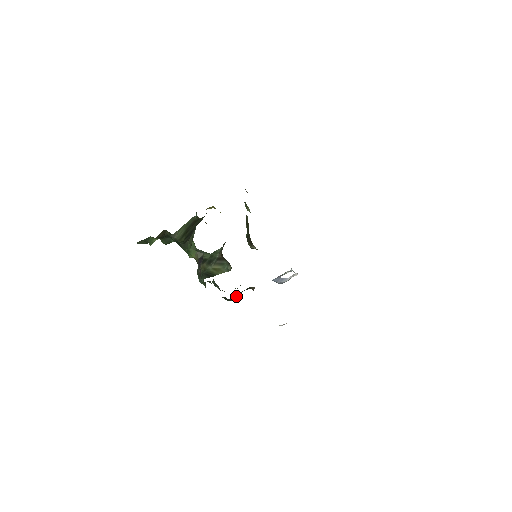
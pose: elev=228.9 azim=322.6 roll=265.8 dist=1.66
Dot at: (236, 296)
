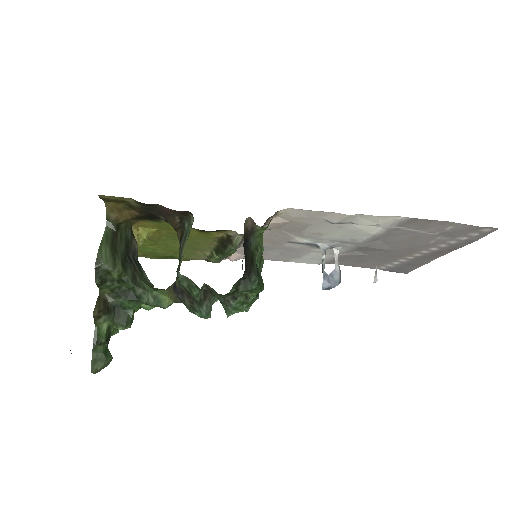
Dot at: (253, 267)
